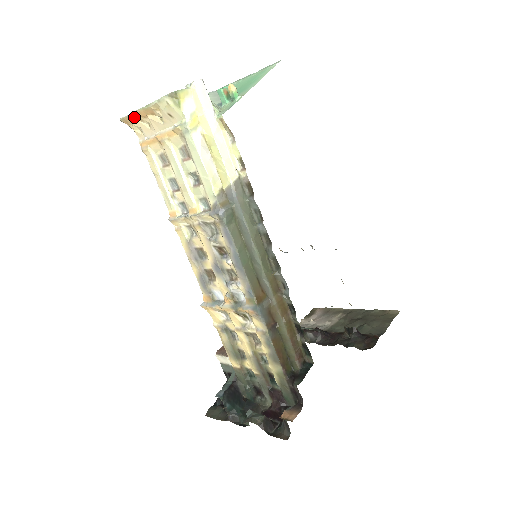
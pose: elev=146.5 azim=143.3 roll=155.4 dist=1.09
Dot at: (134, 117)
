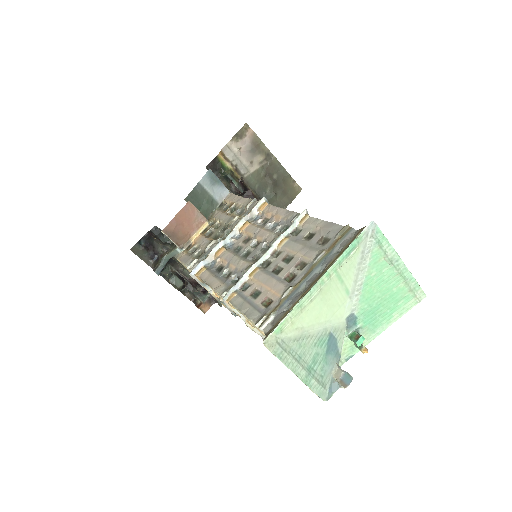
Dot at: (279, 357)
